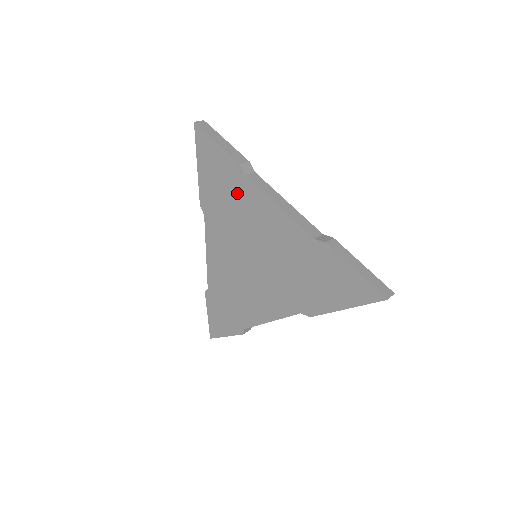
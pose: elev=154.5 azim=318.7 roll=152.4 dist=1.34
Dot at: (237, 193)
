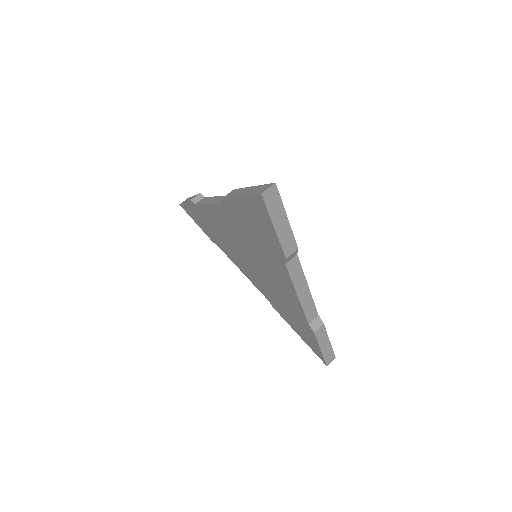
Dot at: (268, 252)
